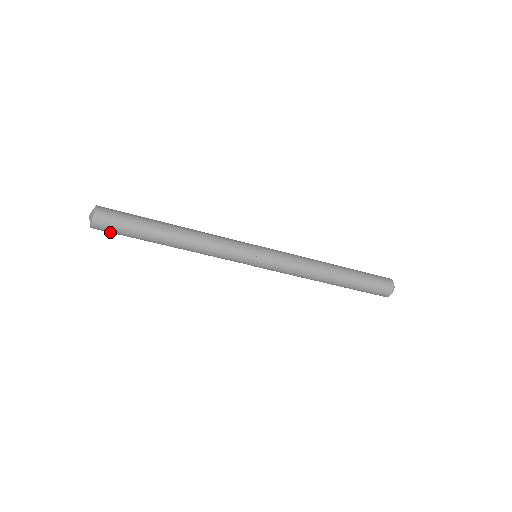
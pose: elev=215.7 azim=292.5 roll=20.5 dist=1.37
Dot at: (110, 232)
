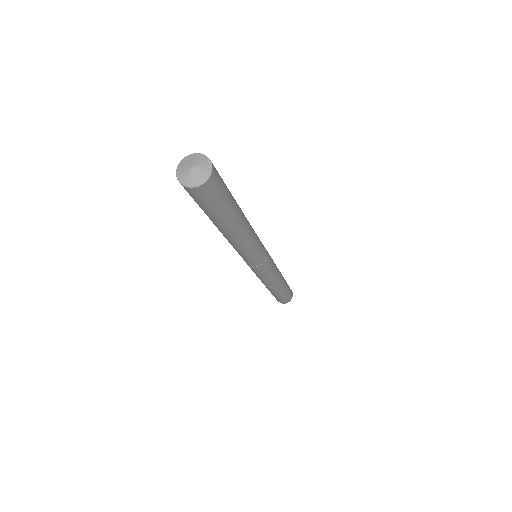
Dot at: (194, 198)
